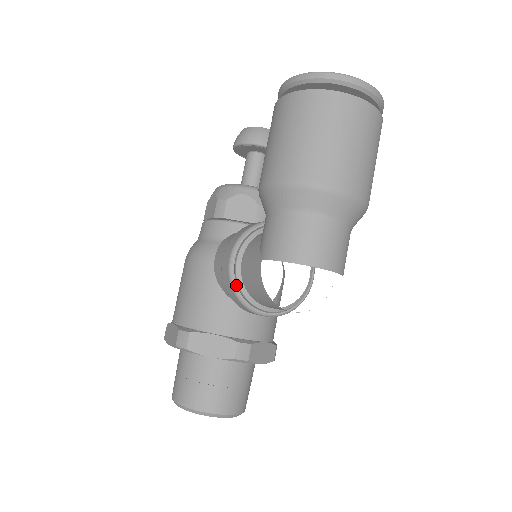
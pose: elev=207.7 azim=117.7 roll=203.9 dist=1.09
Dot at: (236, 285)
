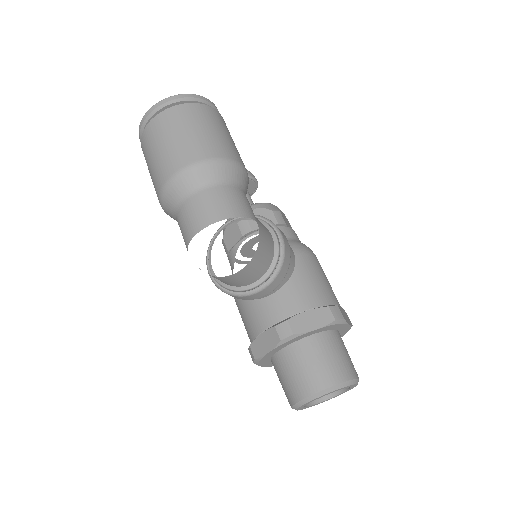
Dot at: (221, 287)
